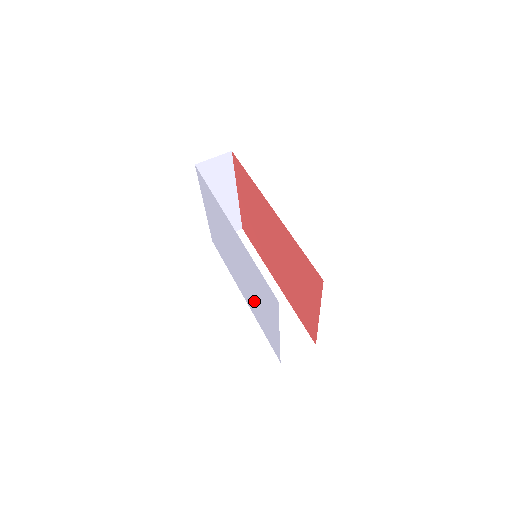
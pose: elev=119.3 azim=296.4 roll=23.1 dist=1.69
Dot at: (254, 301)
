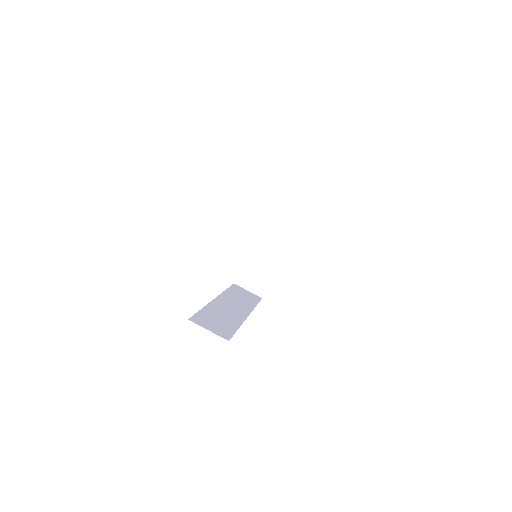
Dot at: occluded
